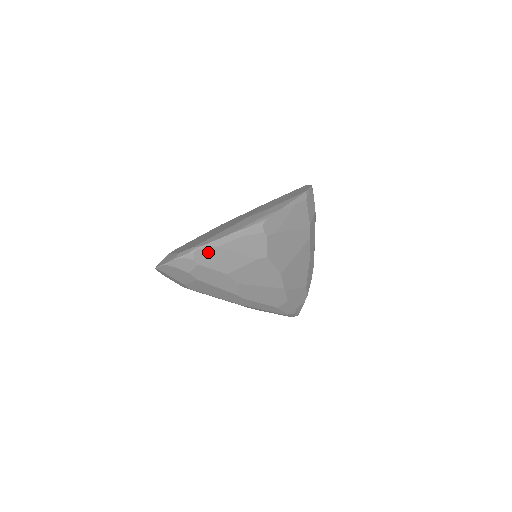
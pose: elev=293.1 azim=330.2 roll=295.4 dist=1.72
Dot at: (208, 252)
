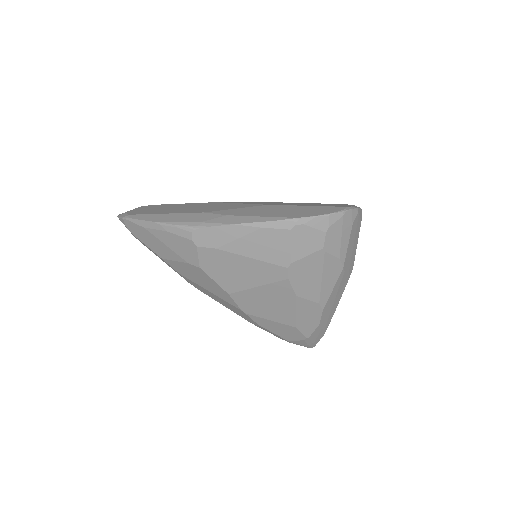
Dot at: (137, 227)
